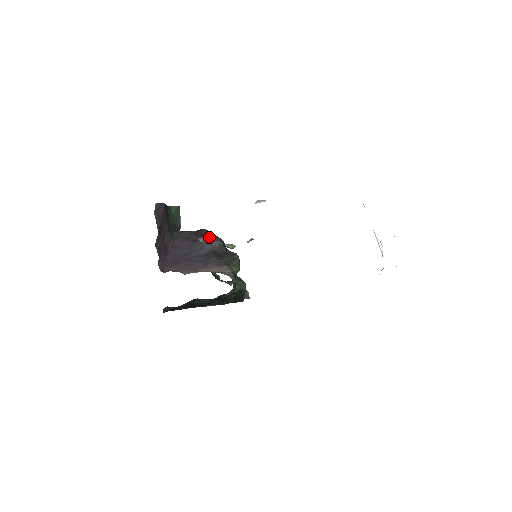
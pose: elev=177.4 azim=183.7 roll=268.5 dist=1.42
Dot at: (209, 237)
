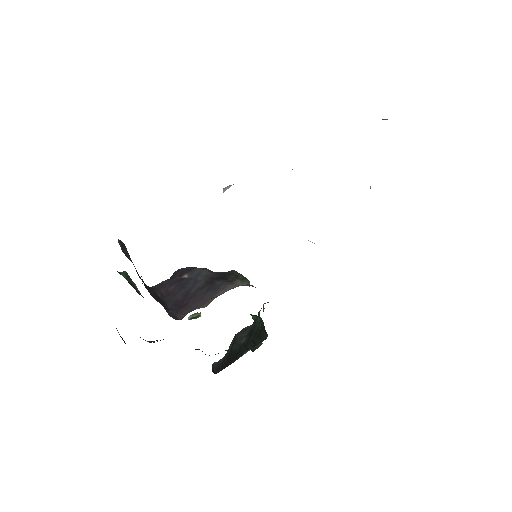
Dot at: (192, 270)
